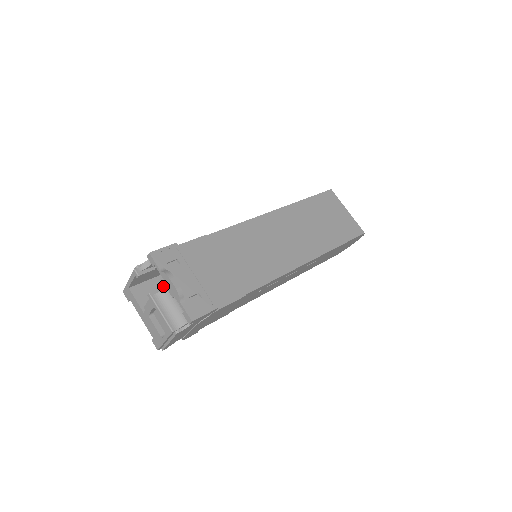
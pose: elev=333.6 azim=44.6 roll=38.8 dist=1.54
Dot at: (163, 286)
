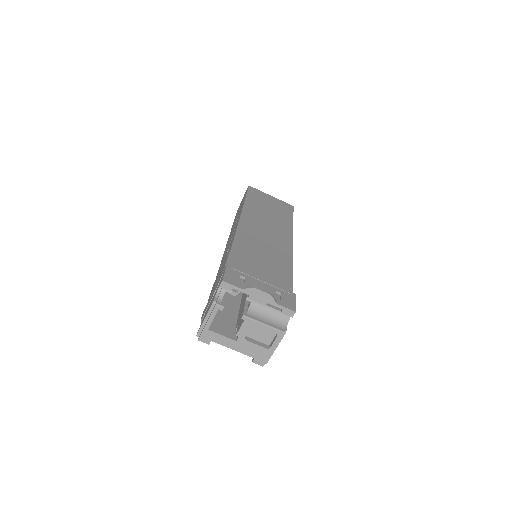
Dot at: (225, 314)
